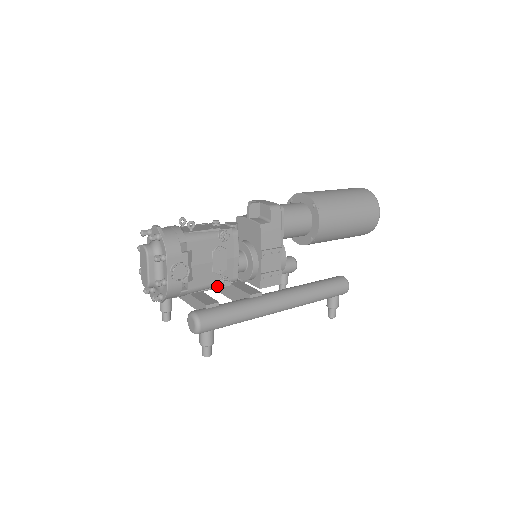
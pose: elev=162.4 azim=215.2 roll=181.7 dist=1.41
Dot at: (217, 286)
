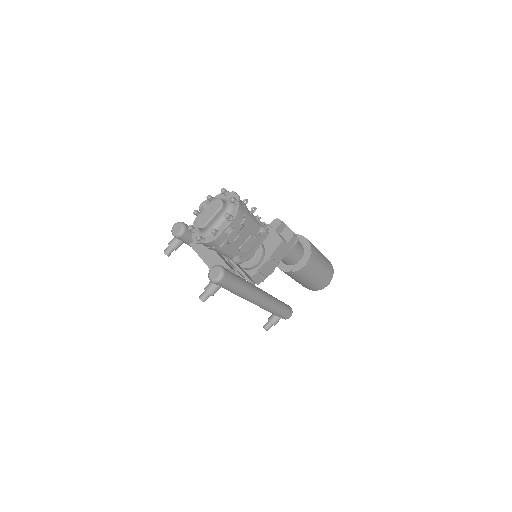
Dot at: (230, 258)
